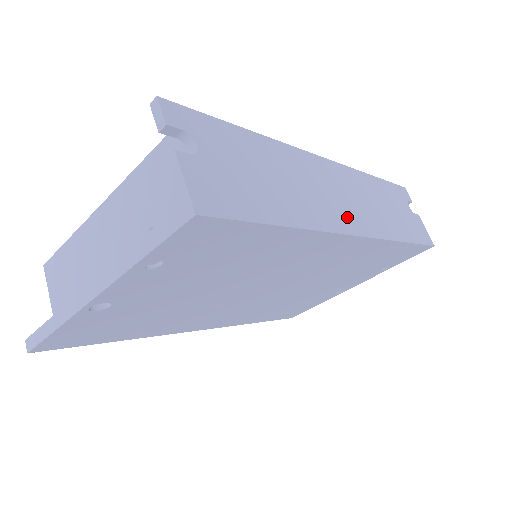
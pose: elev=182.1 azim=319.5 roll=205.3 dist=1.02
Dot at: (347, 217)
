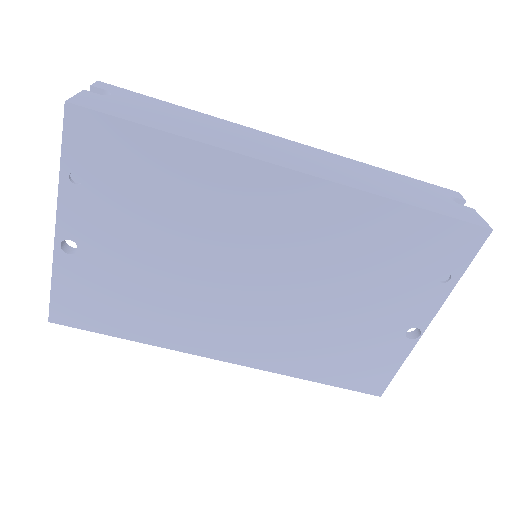
Dot at: (285, 160)
